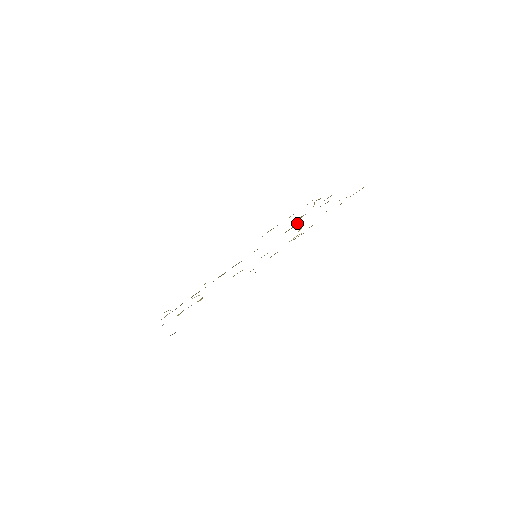
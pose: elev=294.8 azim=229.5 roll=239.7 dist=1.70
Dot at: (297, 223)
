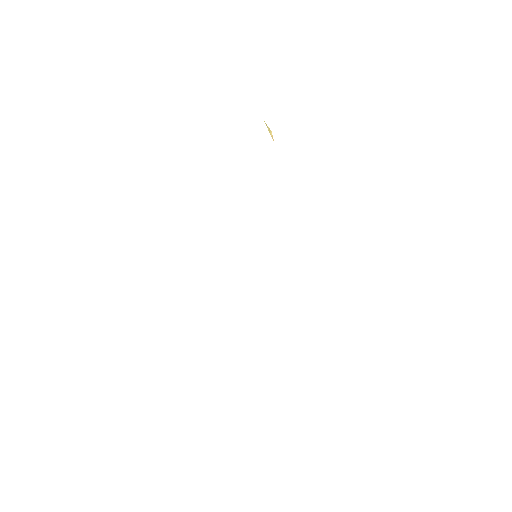
Dot at: occluded
